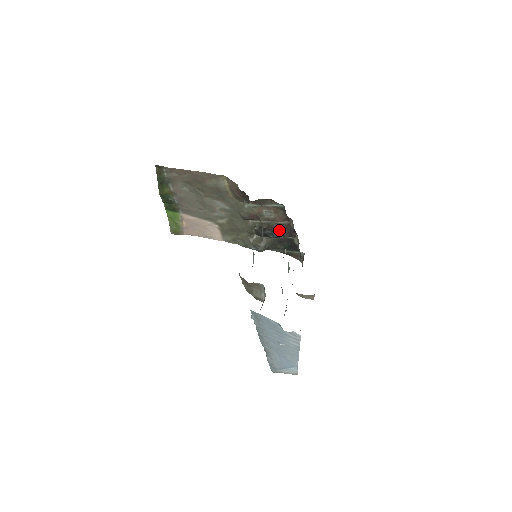
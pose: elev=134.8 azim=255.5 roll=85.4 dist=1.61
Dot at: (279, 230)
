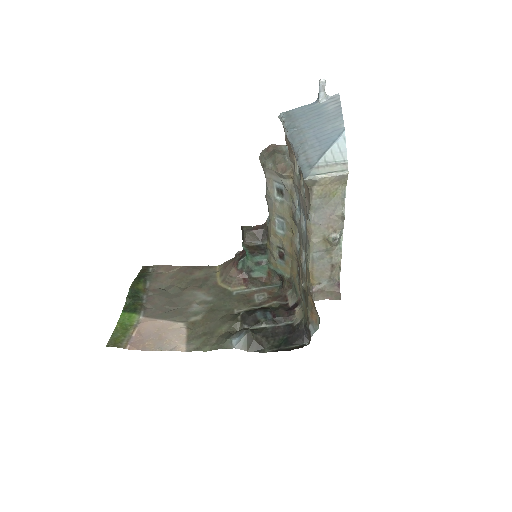
Dot at: (274, 311)
